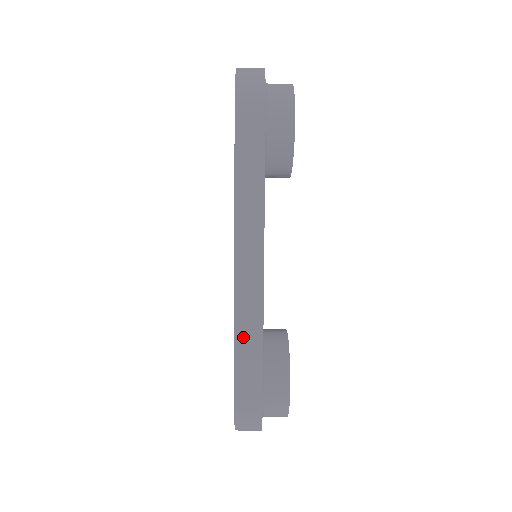
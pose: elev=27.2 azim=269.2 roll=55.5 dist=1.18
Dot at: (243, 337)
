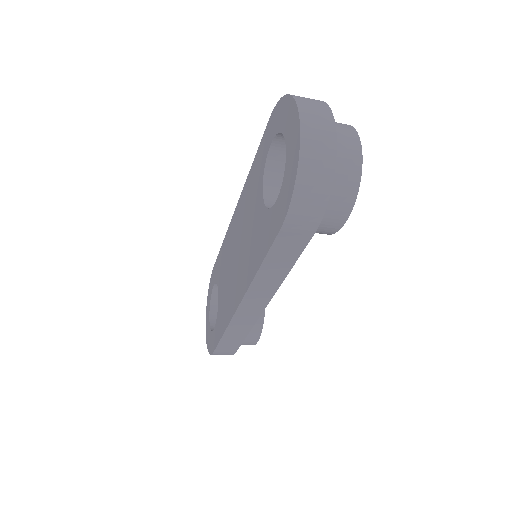
Dot at: (231, 333)
